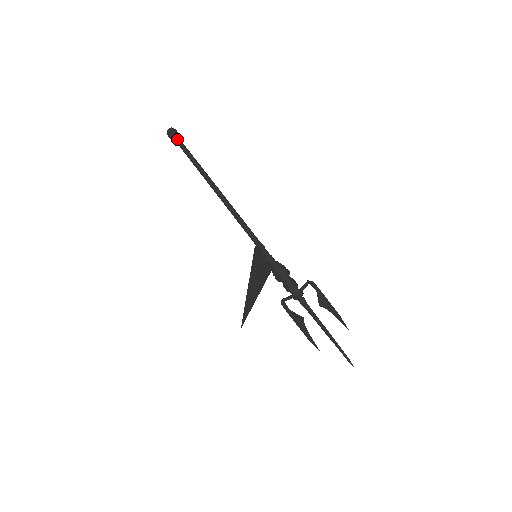
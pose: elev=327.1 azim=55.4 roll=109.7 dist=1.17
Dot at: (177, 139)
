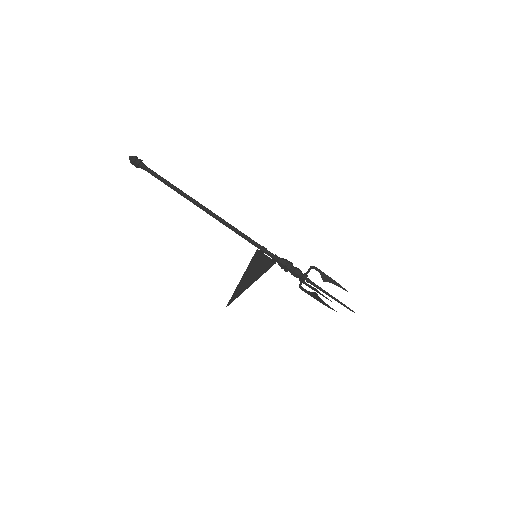
Dot at: (145, 167)
